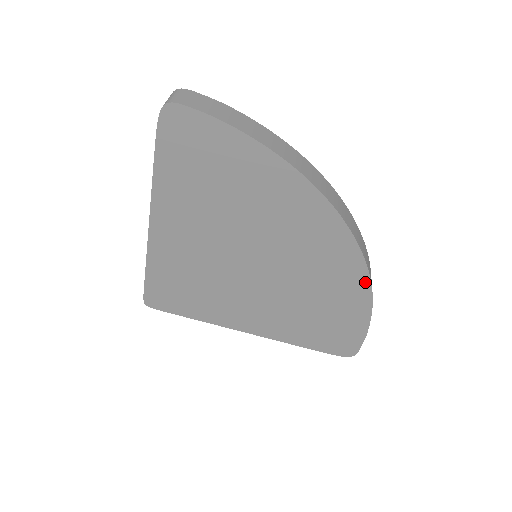
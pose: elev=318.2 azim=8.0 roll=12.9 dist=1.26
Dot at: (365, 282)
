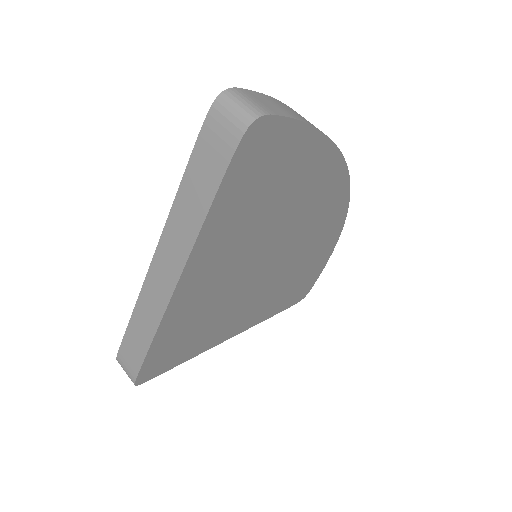
Dot at: (339, 230)
